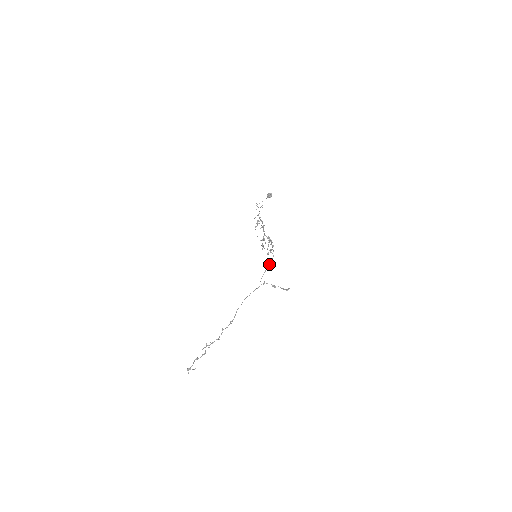
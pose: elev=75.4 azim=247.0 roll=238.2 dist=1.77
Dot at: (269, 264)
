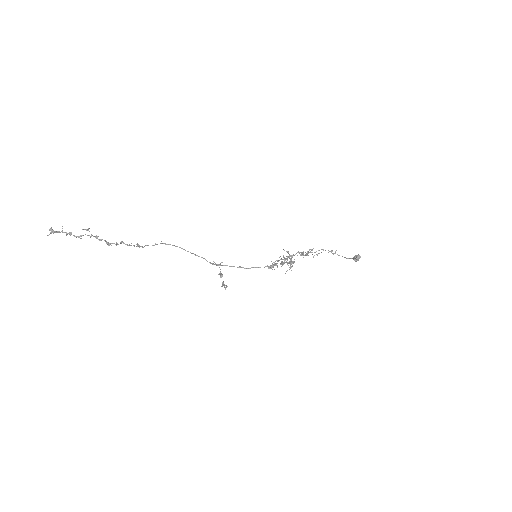
Dot at: occluded
